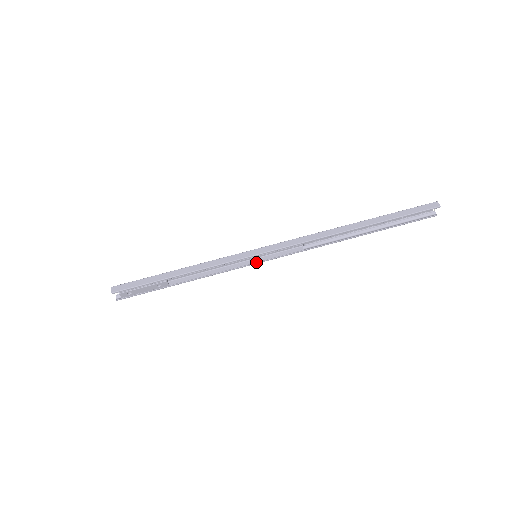
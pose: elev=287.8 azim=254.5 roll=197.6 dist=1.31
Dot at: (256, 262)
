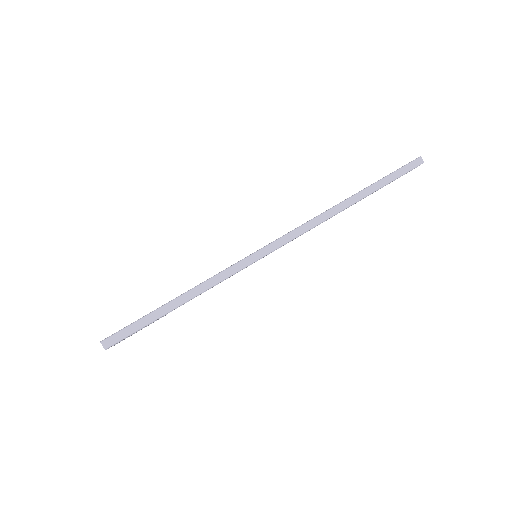
Dot at: (256, 261)
